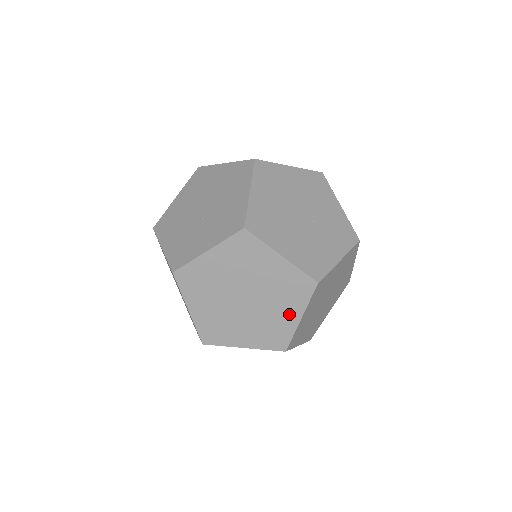
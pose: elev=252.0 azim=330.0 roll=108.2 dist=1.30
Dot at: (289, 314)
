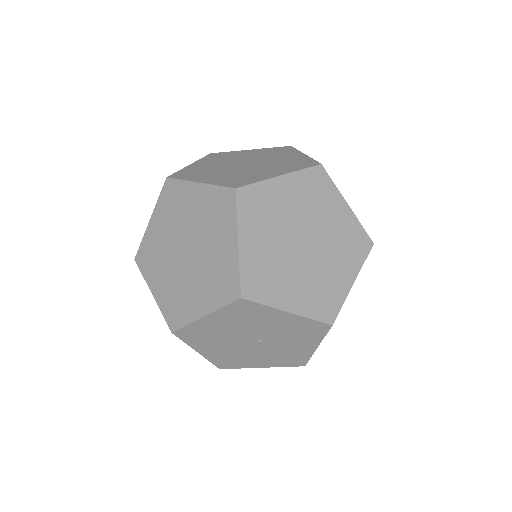
Dot at: (344, 274)
